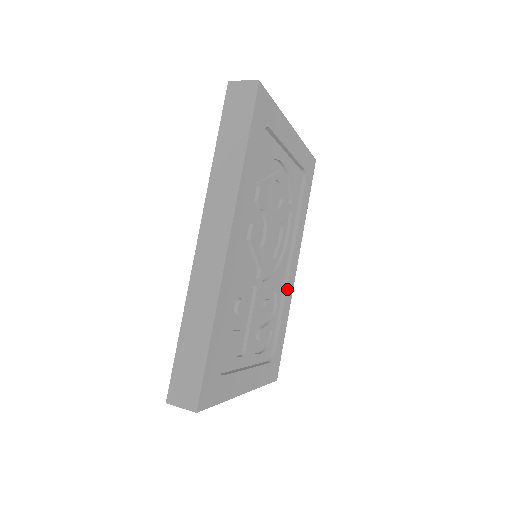
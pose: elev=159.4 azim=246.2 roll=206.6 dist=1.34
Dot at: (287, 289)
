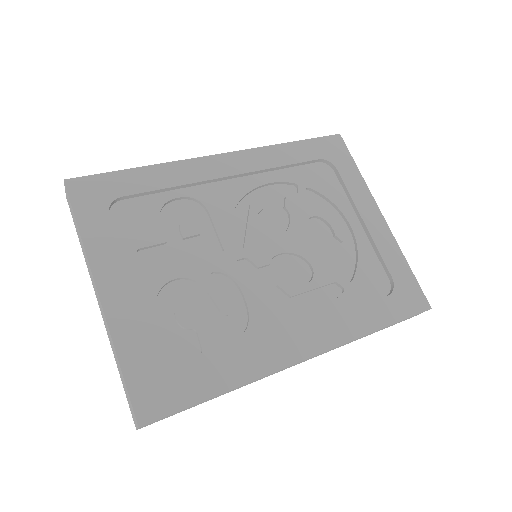
Dot at: (268, 343)
